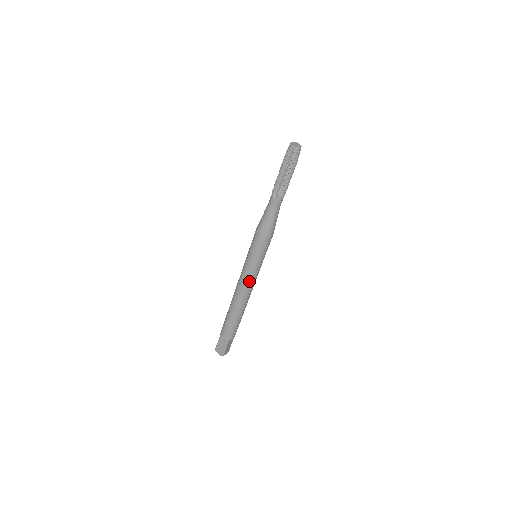
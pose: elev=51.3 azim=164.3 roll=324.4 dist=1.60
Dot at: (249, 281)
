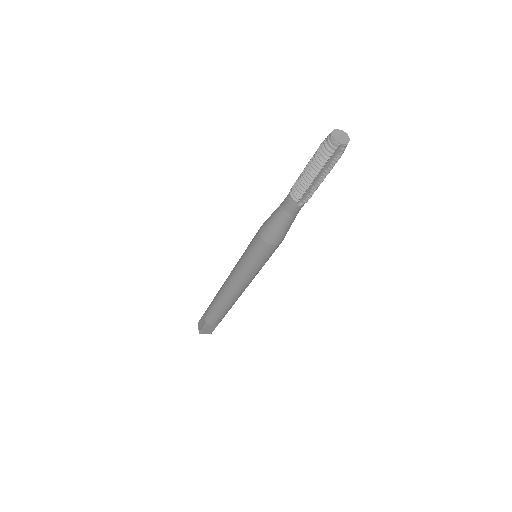
Dot at: (251, 281)
